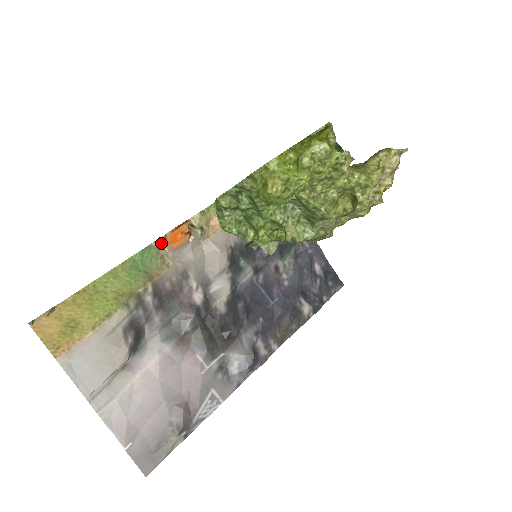
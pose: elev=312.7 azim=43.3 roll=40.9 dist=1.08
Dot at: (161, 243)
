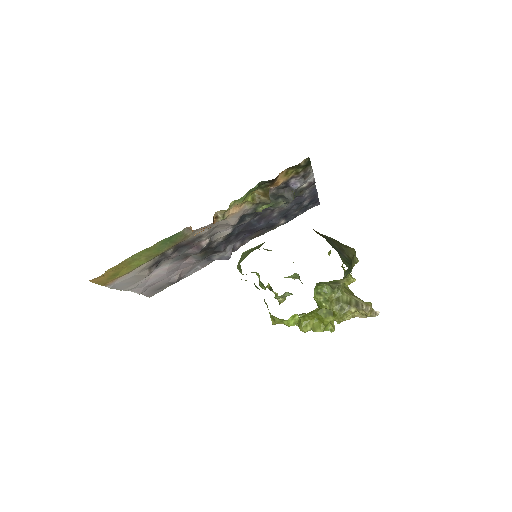
Dot at: (187, 228)
